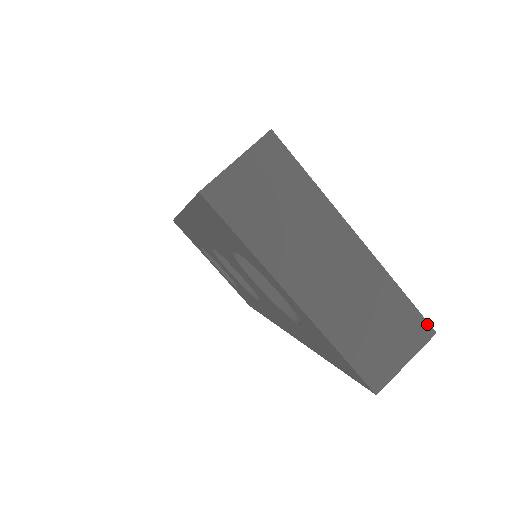
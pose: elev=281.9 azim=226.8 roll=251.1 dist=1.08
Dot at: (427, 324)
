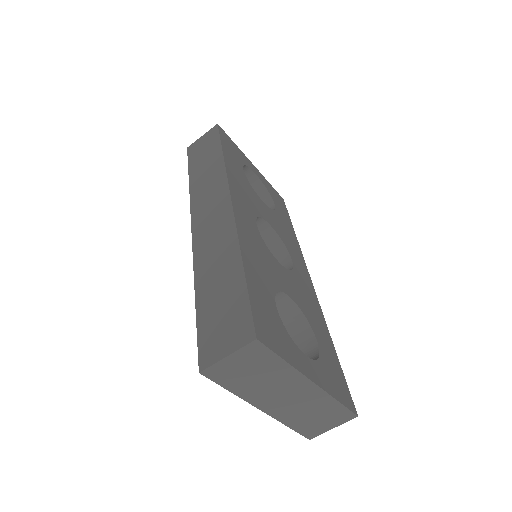
Dot at: (353, 414)
